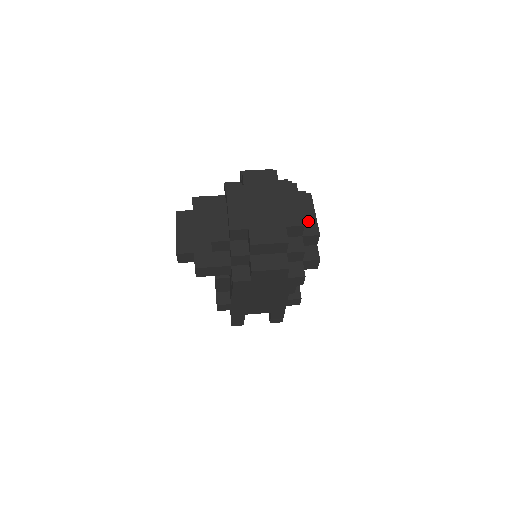
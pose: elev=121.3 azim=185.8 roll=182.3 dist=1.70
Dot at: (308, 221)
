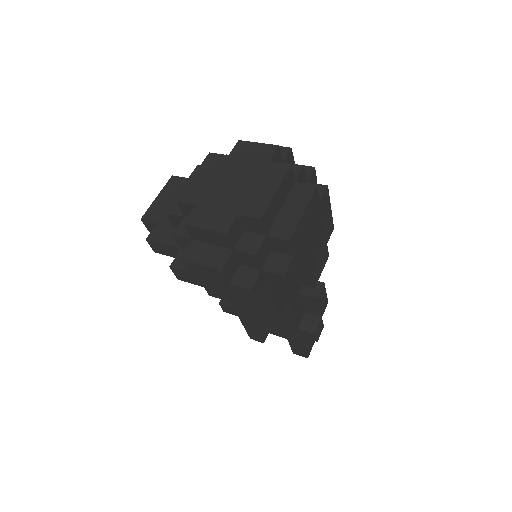
Dot at: (287, 219)
